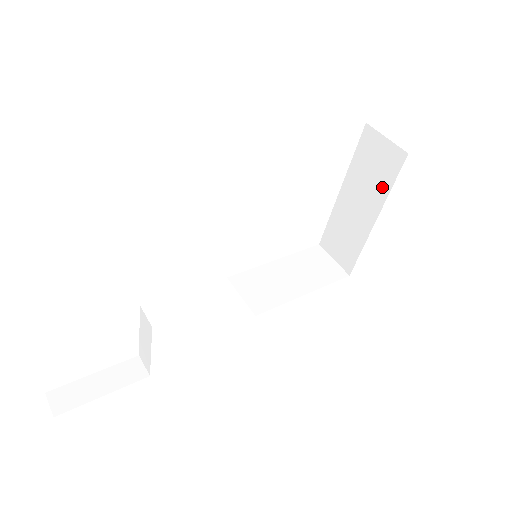
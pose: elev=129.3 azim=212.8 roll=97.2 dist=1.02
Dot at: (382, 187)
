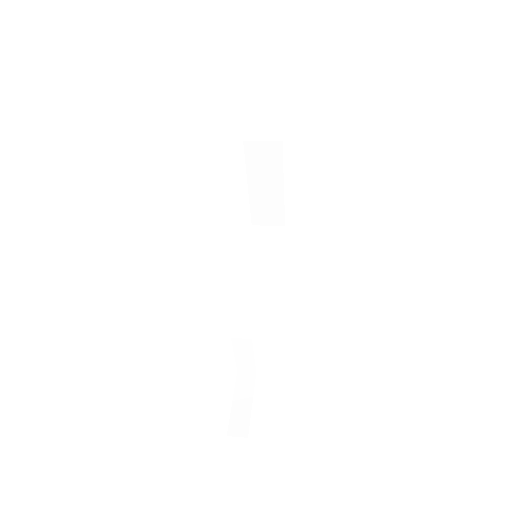
Dot at: (276, 167)
